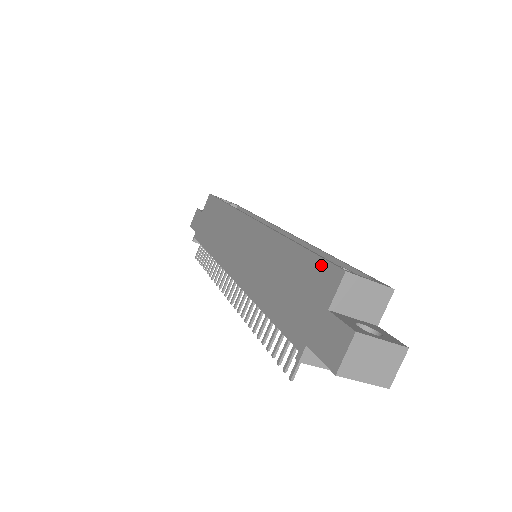
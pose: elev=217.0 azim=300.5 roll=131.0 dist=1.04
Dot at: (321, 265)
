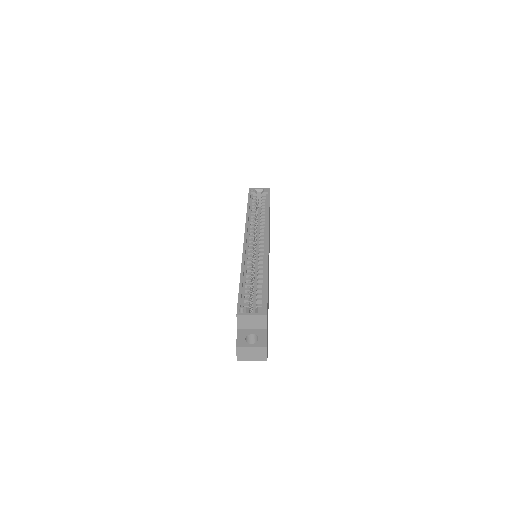
Dot at: (238, 303)
